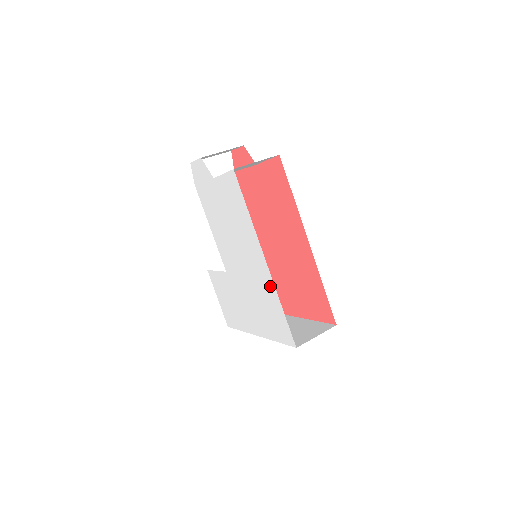
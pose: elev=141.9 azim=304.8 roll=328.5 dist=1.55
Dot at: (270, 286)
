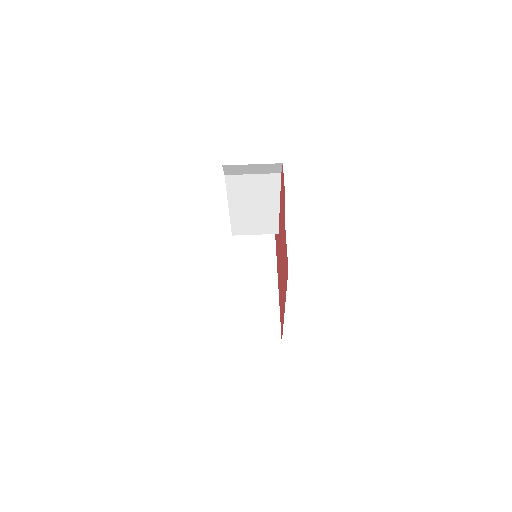
Dot at: occluded
